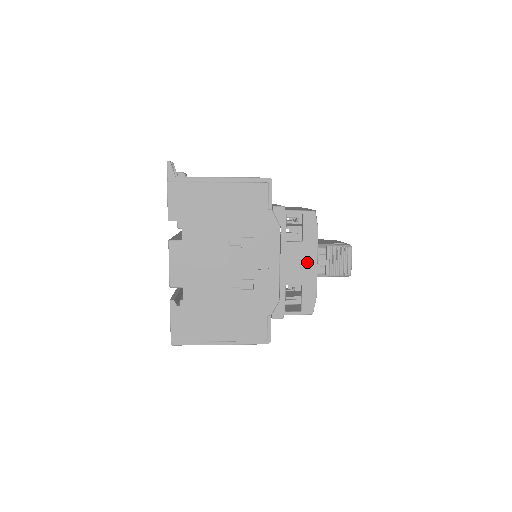
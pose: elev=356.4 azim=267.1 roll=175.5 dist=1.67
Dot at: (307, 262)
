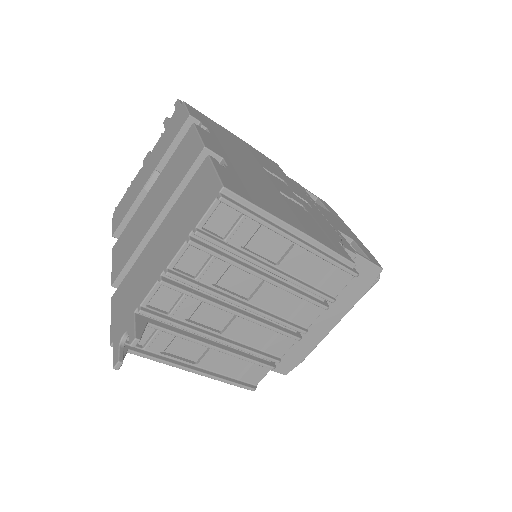
Dot at: (344, 227)
